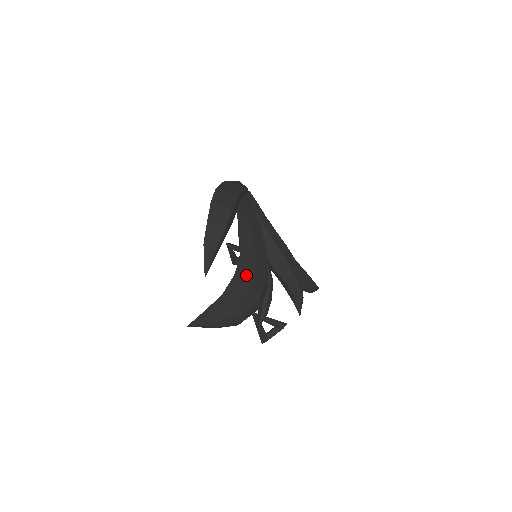
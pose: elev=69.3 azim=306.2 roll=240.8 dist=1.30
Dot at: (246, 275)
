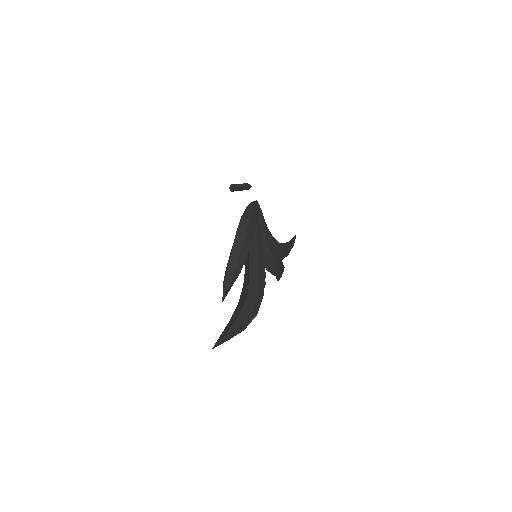
Dot at: (250, 305)
